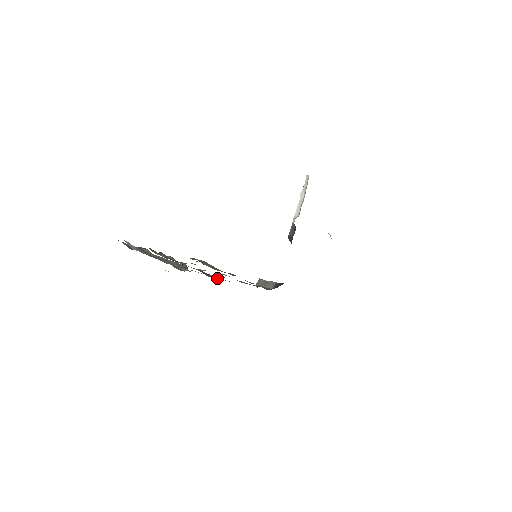
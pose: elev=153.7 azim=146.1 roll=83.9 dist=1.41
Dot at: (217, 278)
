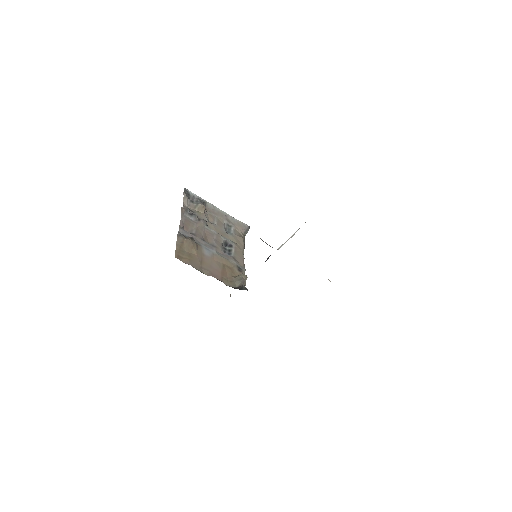
Dot at: (230, 253)
